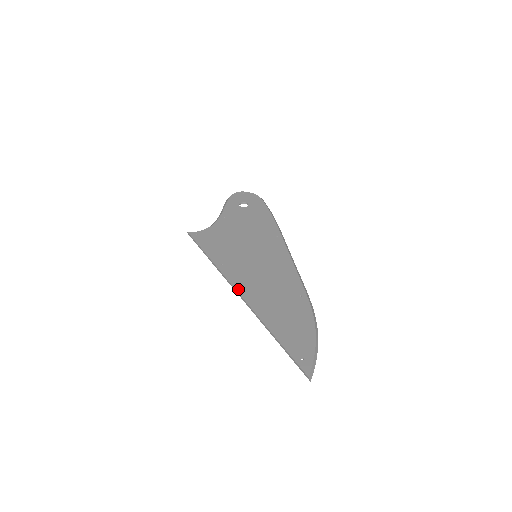
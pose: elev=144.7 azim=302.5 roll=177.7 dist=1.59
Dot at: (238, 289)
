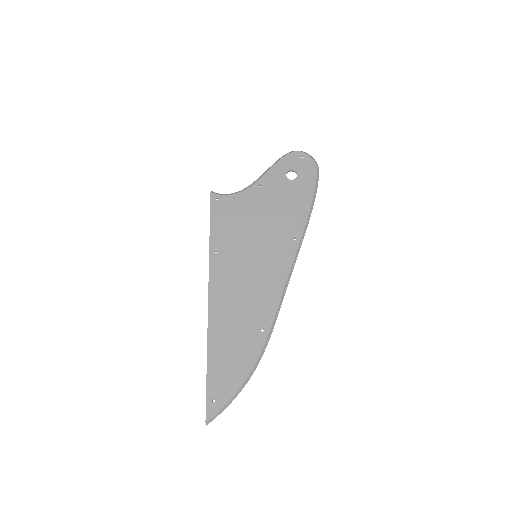
Dot at: (211, 291)
